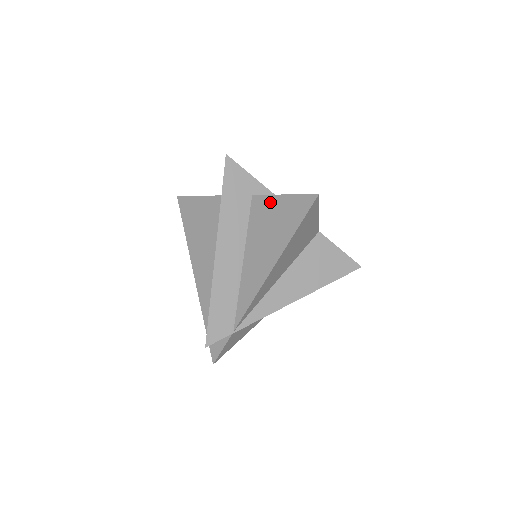
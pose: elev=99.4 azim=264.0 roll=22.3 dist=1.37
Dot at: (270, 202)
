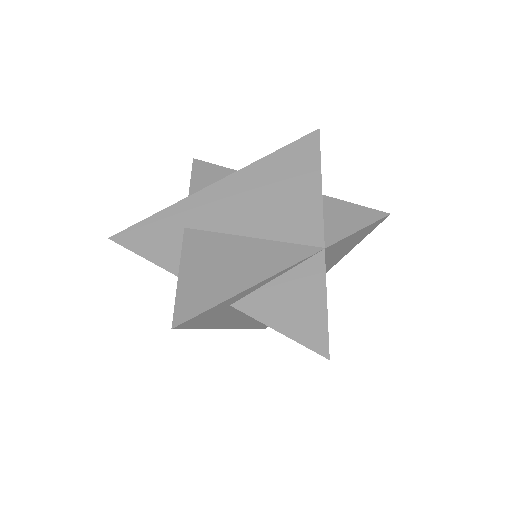
Dot at: occluded
